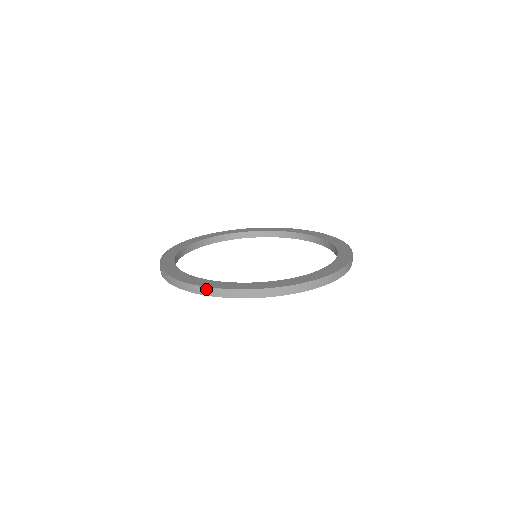
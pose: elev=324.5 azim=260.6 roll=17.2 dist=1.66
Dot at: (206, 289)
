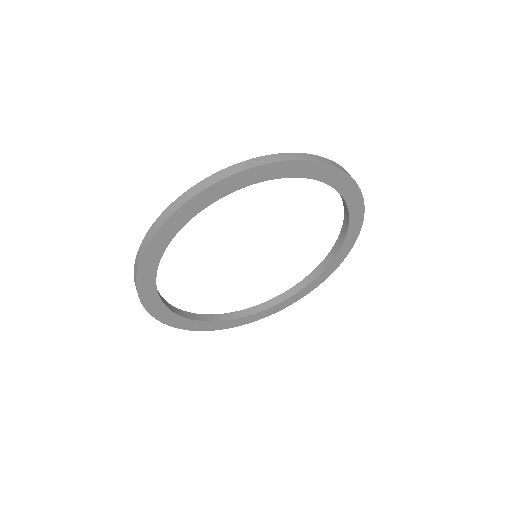
Dot at: (221, 172)
